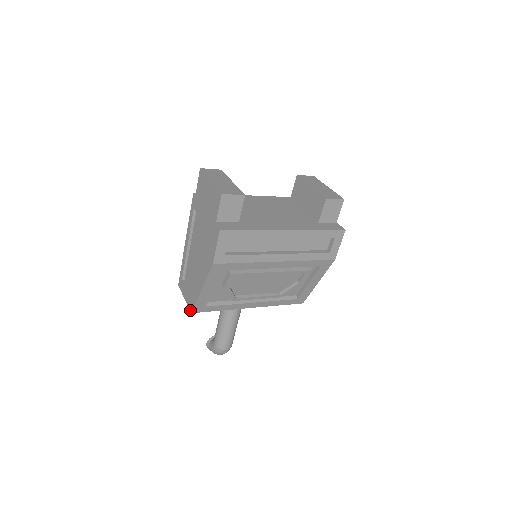
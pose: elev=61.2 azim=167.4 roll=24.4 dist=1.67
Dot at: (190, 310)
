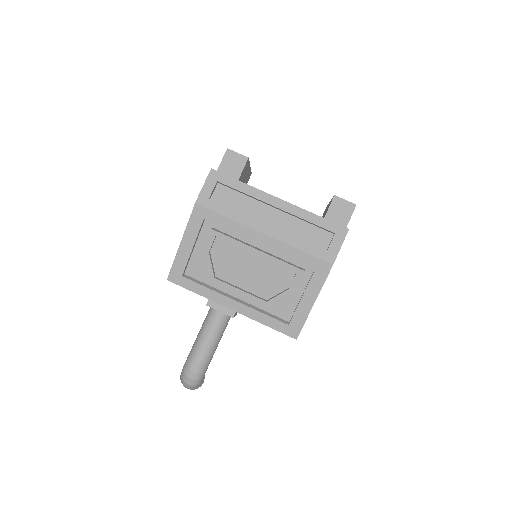
Dot at: (168, 279)
